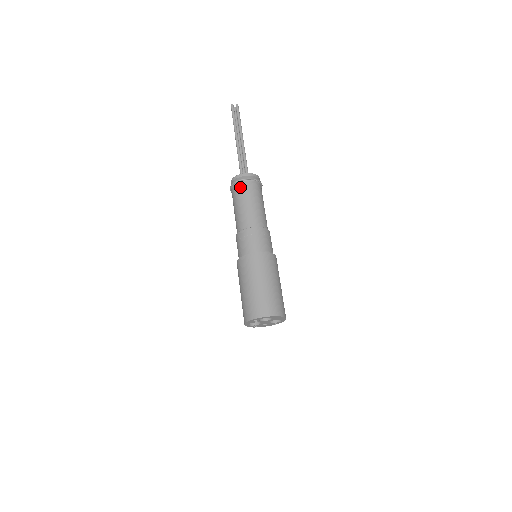
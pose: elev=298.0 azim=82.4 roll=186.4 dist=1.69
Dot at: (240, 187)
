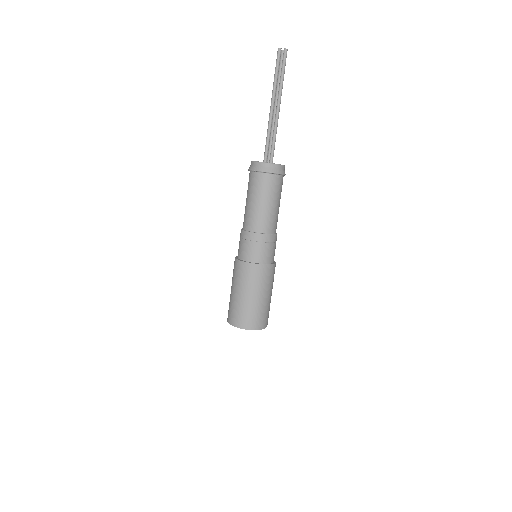
Dot at: (256, 179)
